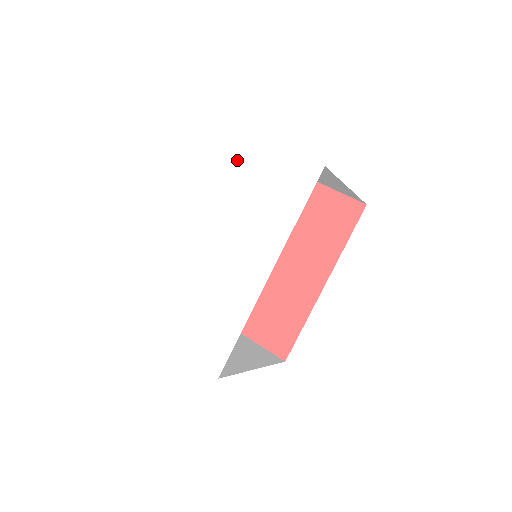
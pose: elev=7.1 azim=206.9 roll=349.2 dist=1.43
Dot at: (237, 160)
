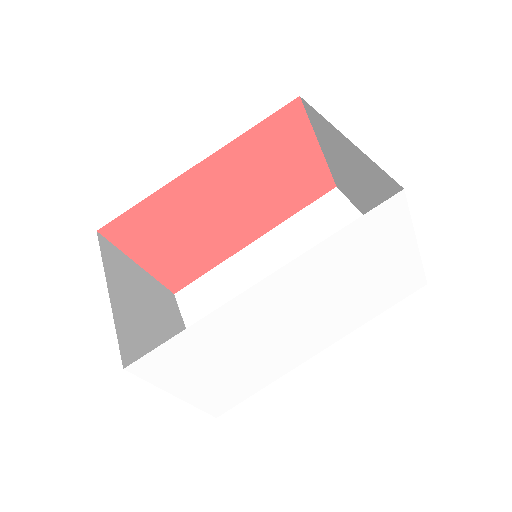
Dot at: (379, 244)
